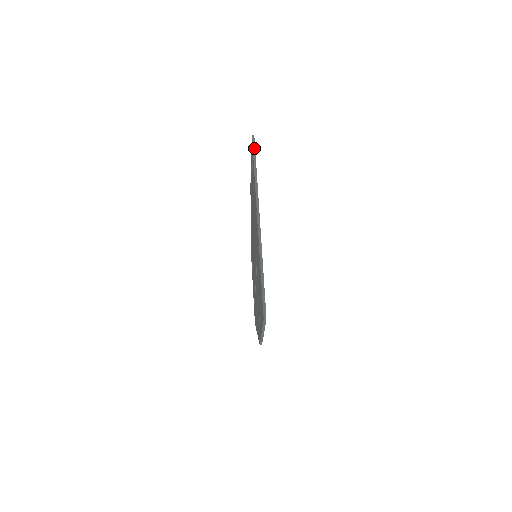
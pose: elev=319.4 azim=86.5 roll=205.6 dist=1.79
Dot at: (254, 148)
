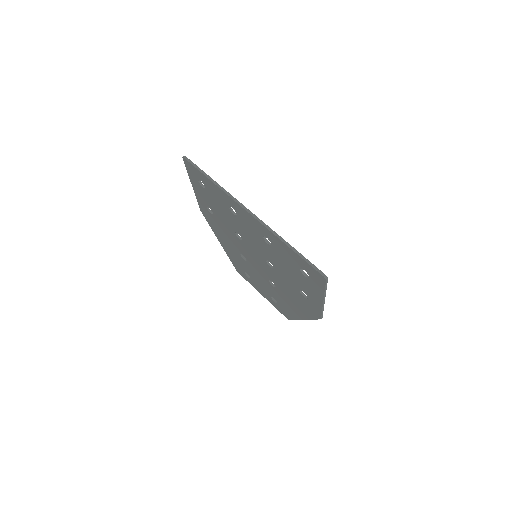
Dot at: (194, 165)
